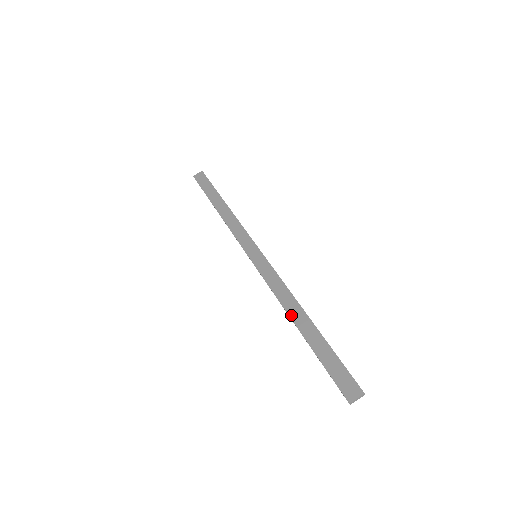
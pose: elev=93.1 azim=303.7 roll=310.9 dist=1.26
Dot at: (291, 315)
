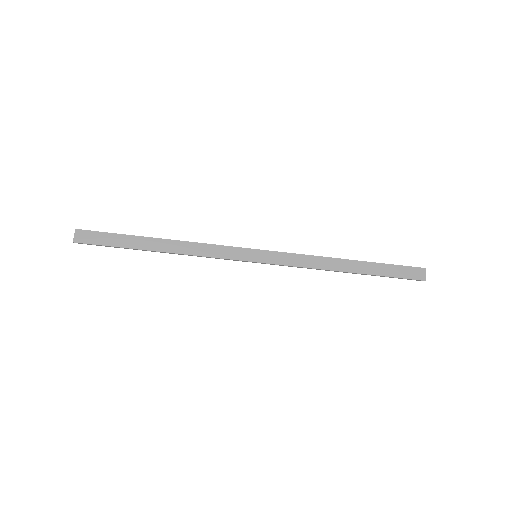
Dot at: (338, 269)
